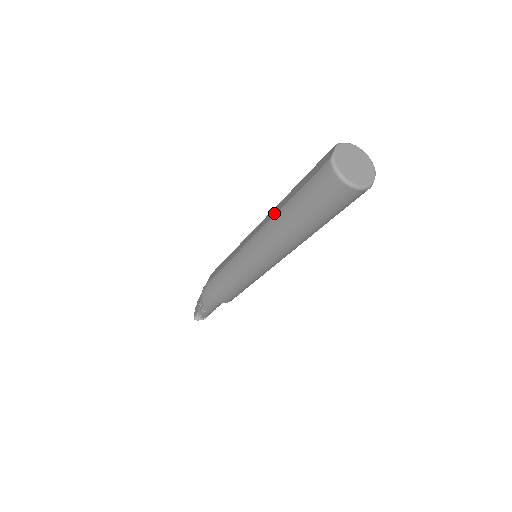
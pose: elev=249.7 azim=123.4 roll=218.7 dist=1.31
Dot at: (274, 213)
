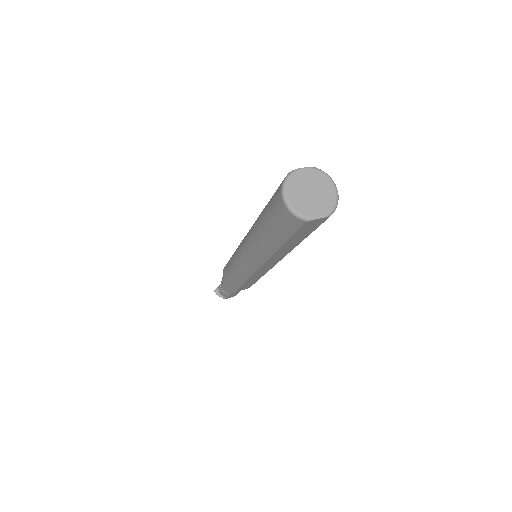
Dot at: occluded
